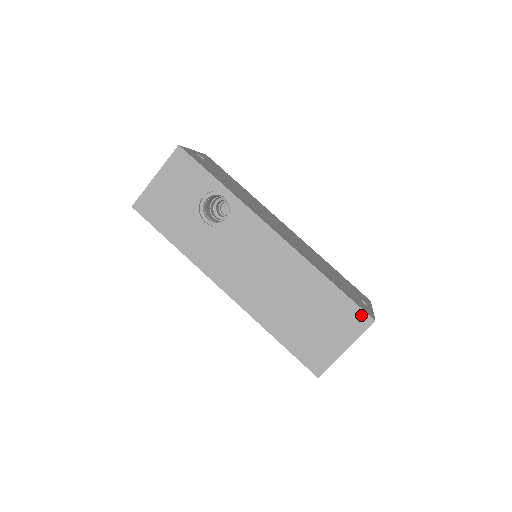
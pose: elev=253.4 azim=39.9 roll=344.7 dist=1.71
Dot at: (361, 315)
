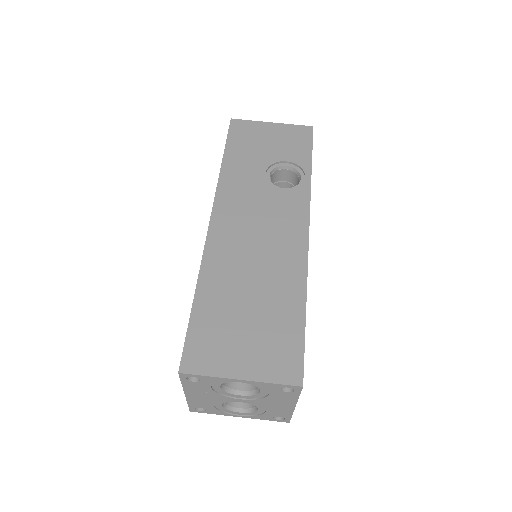
Dot at: (296, 366)
